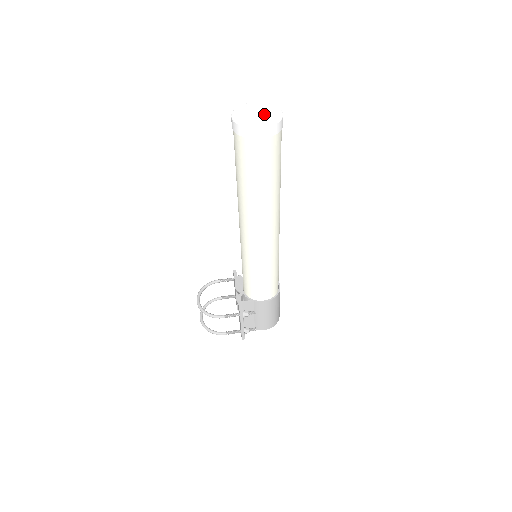
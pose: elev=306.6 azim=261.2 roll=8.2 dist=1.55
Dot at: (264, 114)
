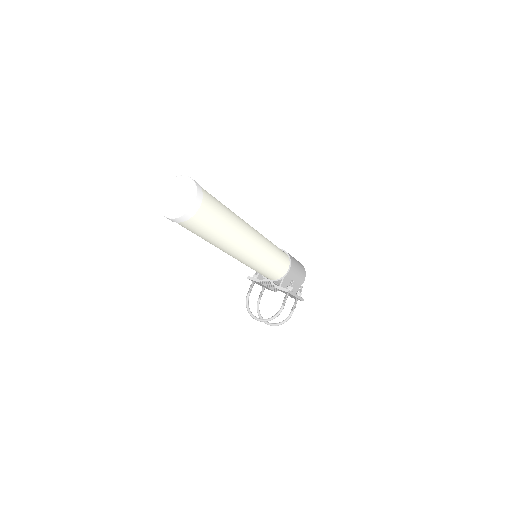
Dot at: (180, 191)
